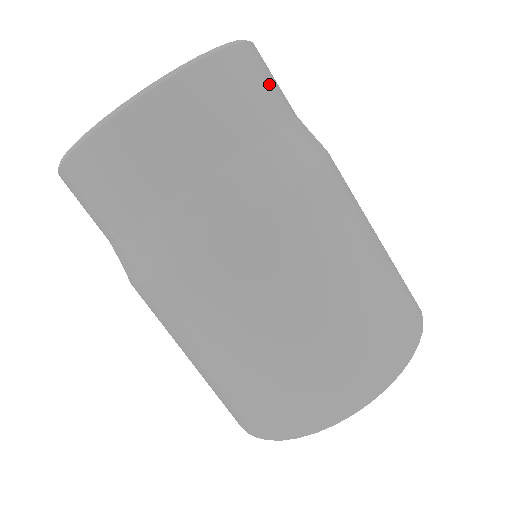
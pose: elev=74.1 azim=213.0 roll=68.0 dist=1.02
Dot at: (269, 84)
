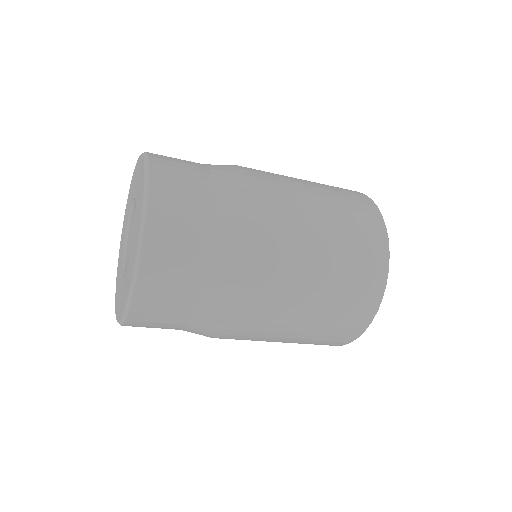
Dot at: (174, 277)
